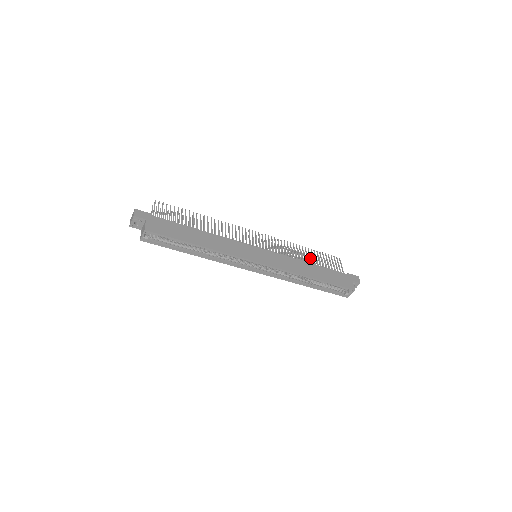
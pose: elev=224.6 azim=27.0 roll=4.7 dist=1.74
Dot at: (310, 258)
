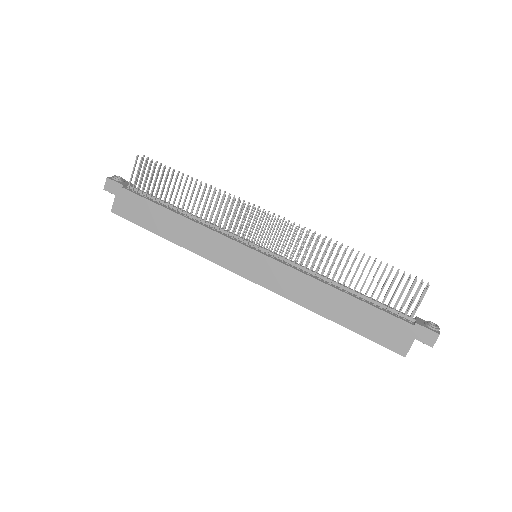
Dot at: (352, 277)
